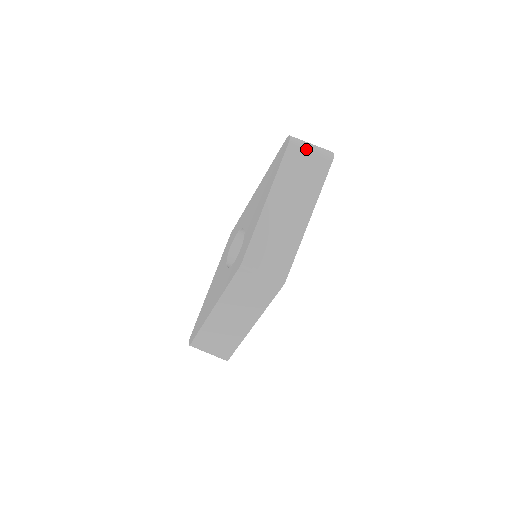
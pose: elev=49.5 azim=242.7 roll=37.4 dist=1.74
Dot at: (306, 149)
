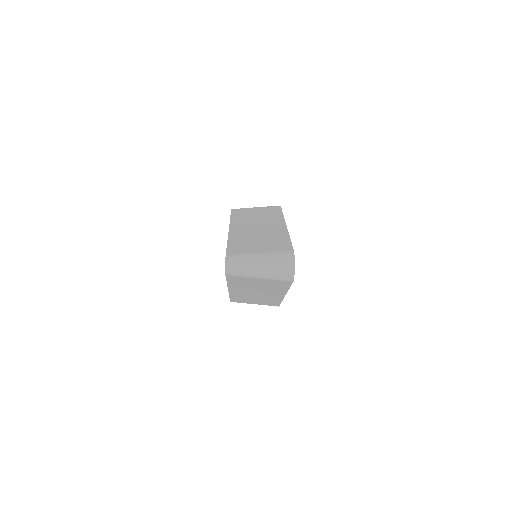
Dot at: (251, 278)
